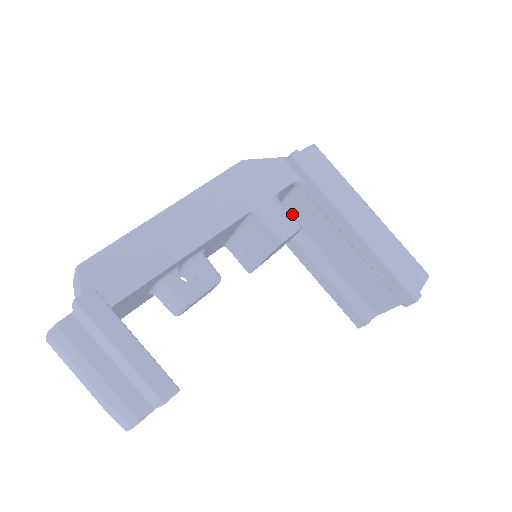
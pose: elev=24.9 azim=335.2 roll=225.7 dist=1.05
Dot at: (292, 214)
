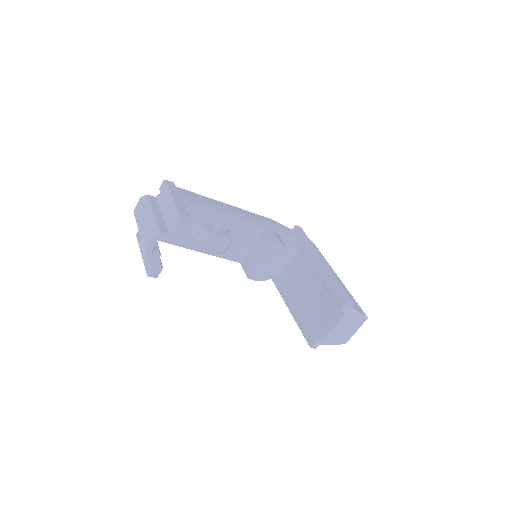
Dot at: (289, 273)
